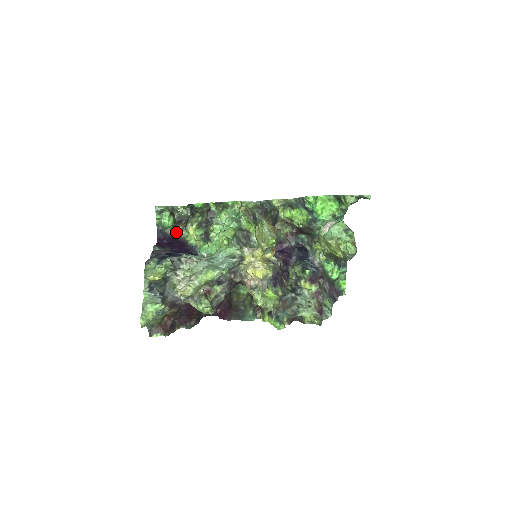
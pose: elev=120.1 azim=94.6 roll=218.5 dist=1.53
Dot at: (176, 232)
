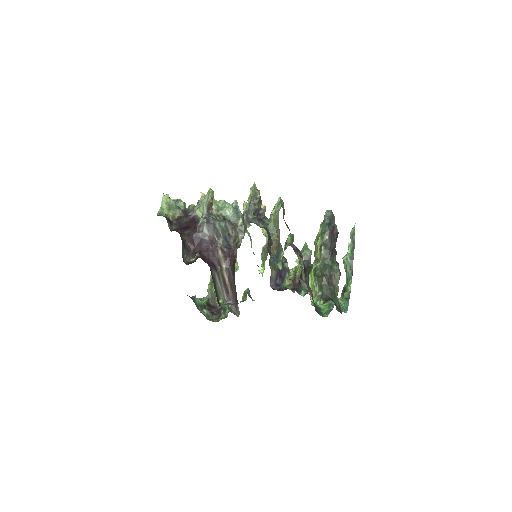
Dot at: (199, 310)
